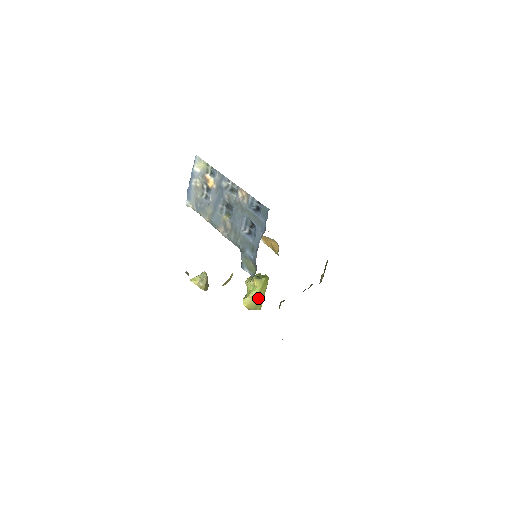
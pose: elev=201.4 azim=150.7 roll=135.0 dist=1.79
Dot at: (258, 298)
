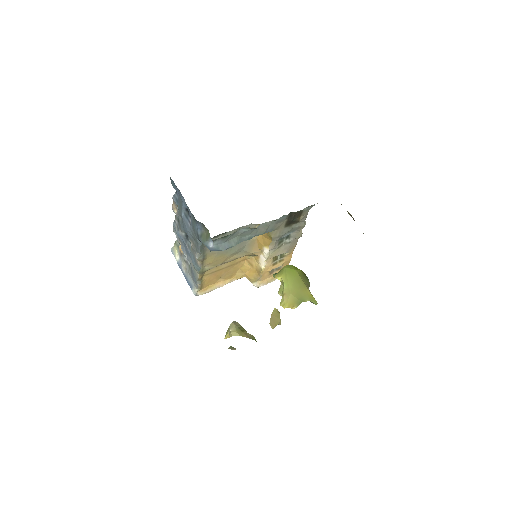
Dot at: (295, 289)
